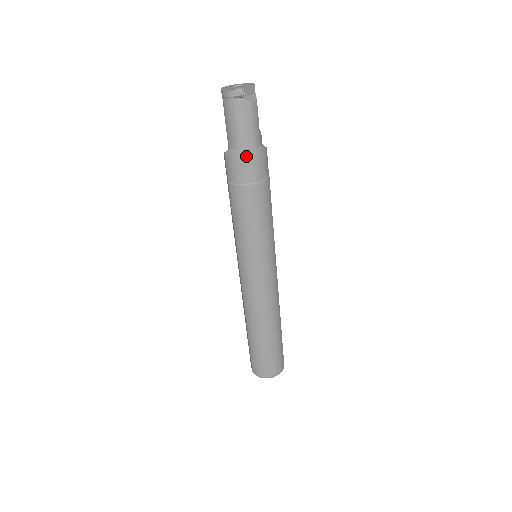
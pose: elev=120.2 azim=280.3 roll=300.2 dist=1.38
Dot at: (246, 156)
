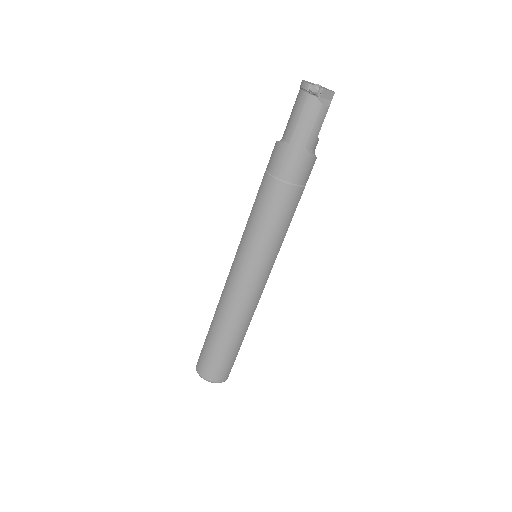
Dot at: (293, 153)
